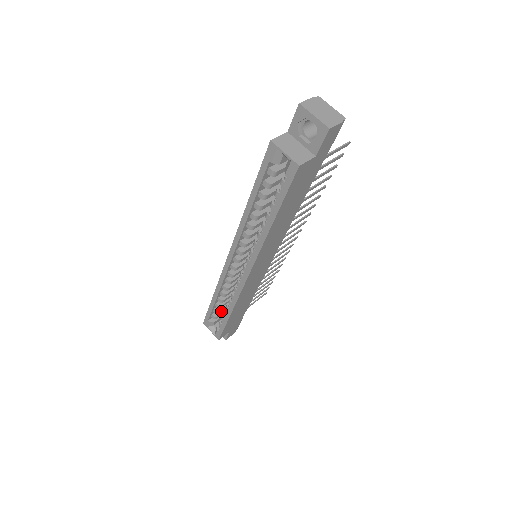
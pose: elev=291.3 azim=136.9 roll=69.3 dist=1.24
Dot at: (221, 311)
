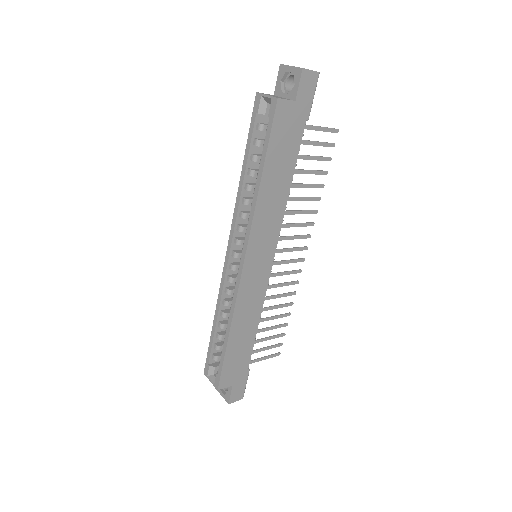
Dot at: occluded
